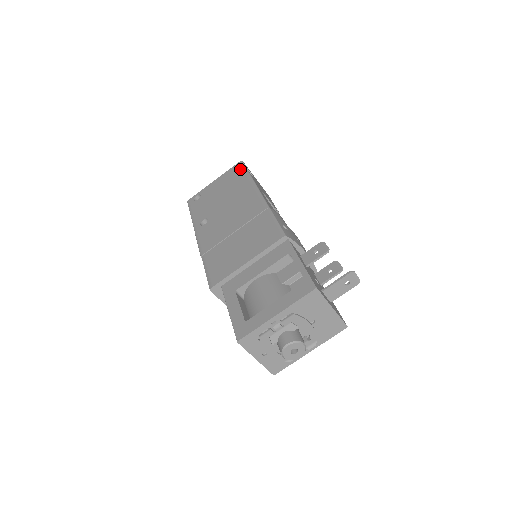
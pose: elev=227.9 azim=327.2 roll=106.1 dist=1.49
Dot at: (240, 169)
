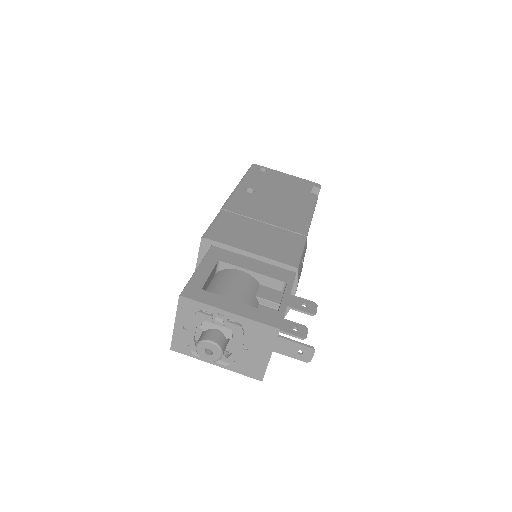
Dot at: (314, 189)
